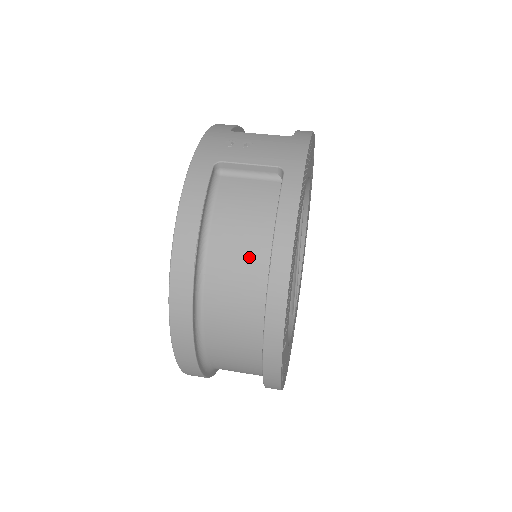
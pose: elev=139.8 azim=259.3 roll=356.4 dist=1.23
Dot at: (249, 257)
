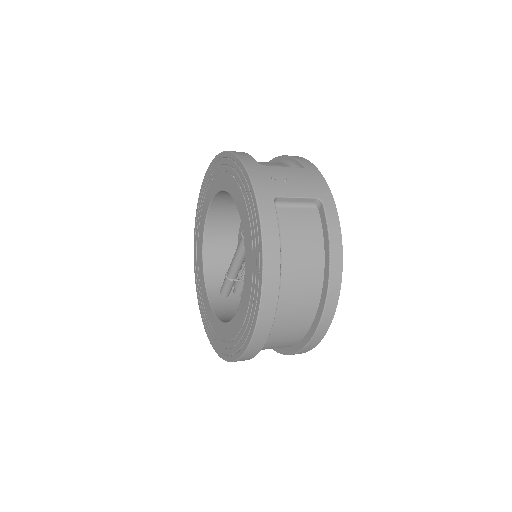
Dot at: (310, 269)
